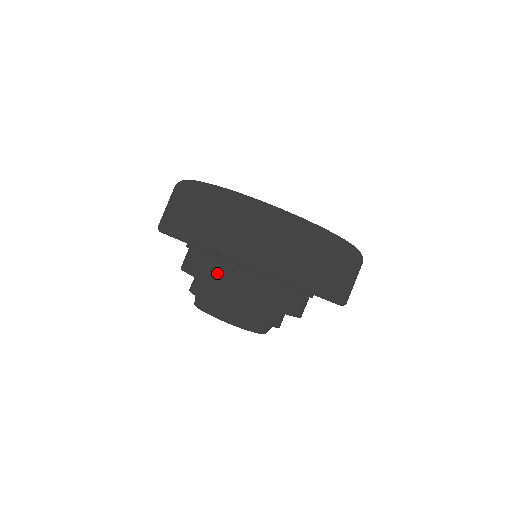
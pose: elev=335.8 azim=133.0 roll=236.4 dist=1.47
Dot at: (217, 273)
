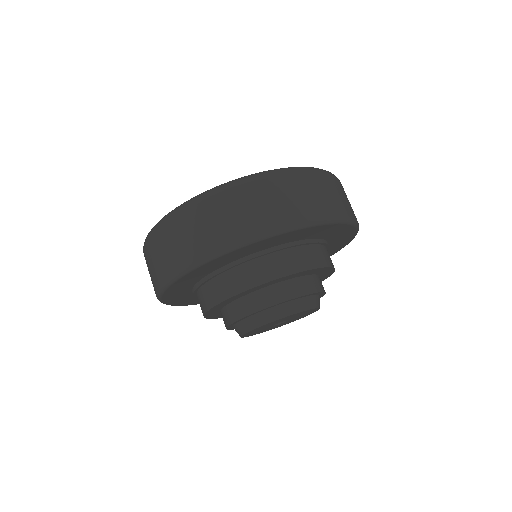
Dot at: (201, 301)
